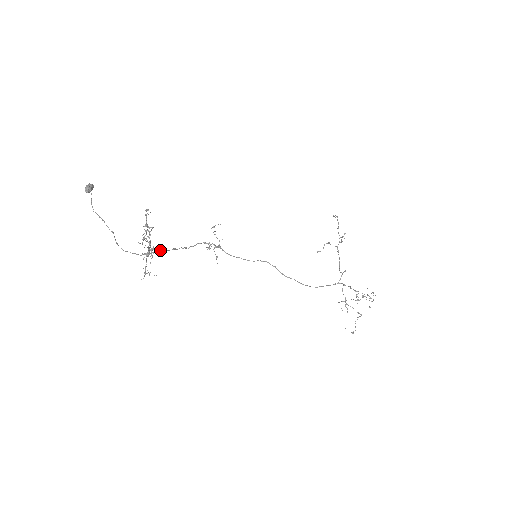
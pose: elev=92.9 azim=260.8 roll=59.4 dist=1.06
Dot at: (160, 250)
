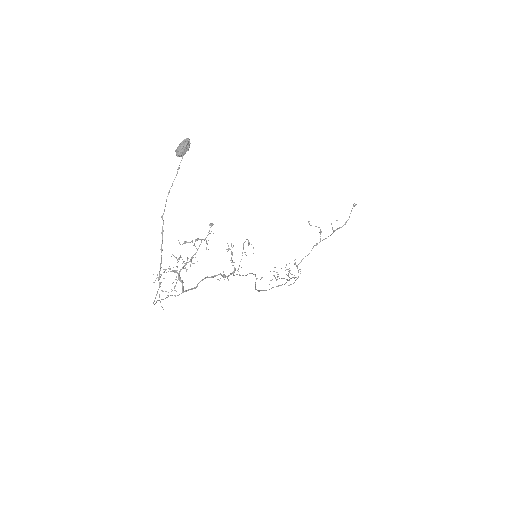
Dot at: occluded
